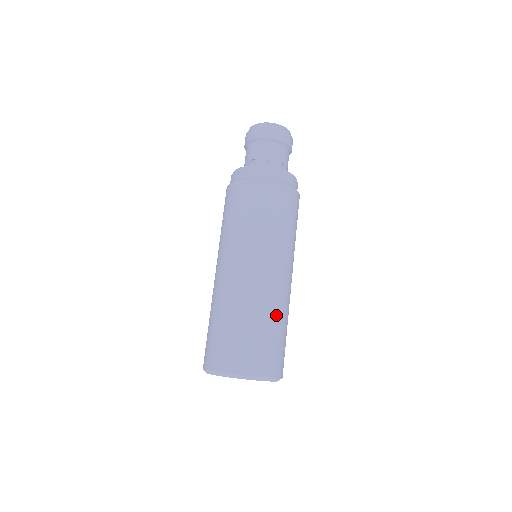
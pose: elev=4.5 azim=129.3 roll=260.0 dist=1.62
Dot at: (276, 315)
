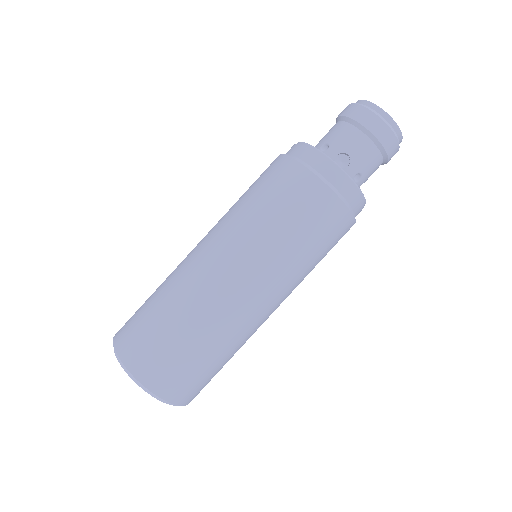
Dot at: (188, 315)
